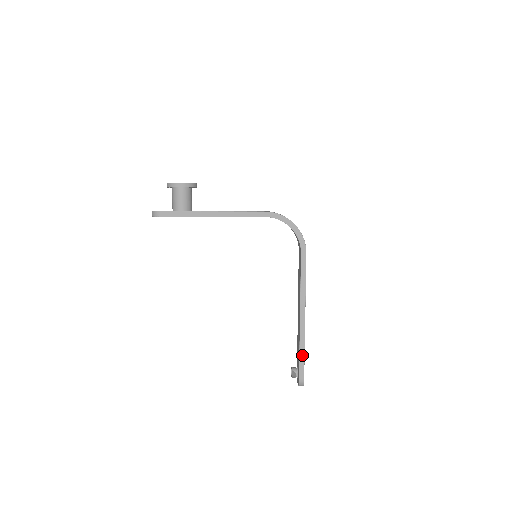
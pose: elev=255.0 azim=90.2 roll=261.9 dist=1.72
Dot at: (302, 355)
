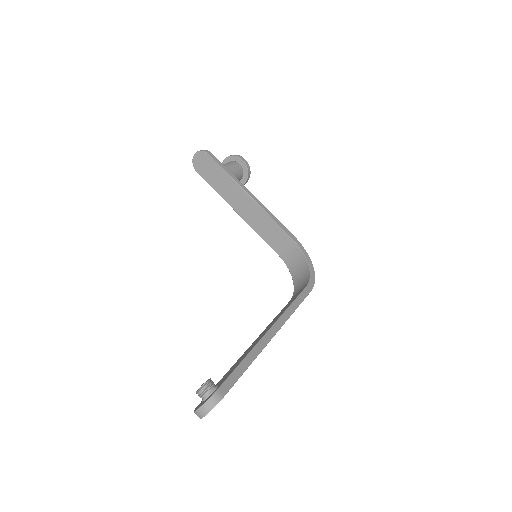
Dot at: (244, 365)
